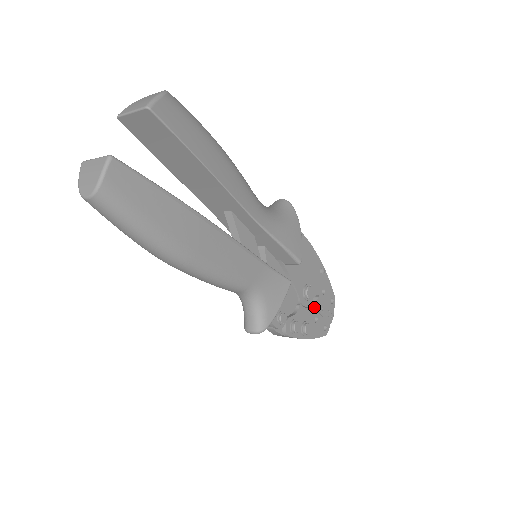
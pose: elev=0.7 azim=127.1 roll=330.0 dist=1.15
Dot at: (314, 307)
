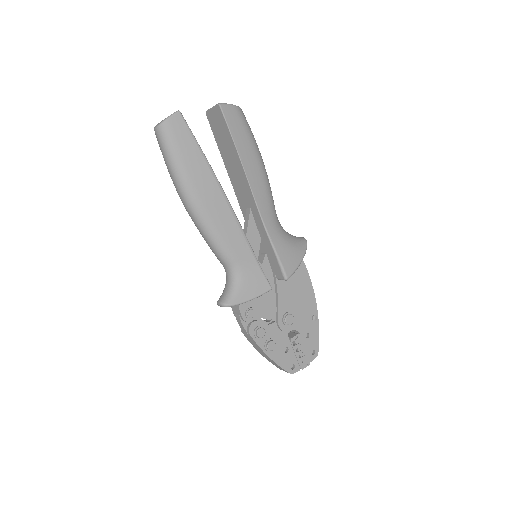
Dot at: (290, 339)
